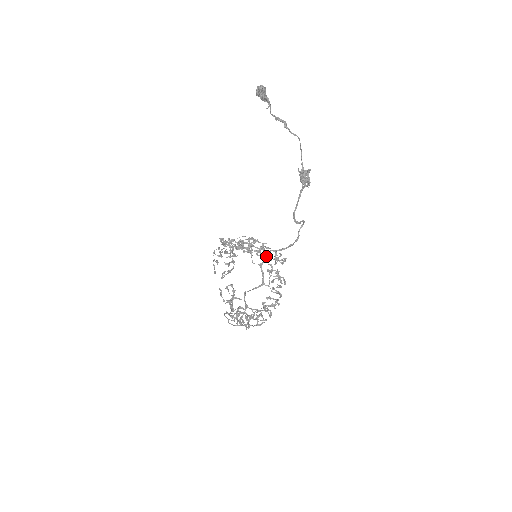
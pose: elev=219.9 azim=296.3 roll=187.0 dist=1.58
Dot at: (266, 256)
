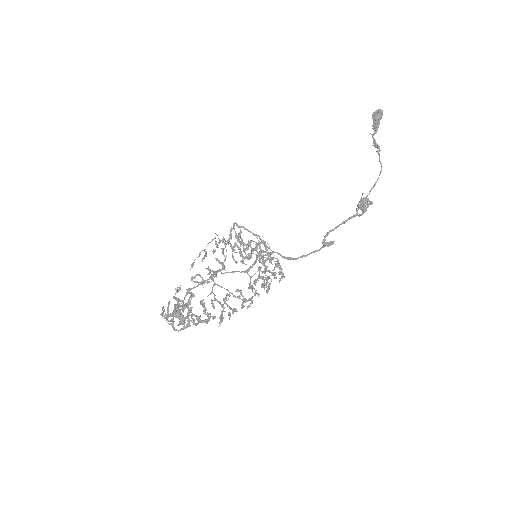
Dot at: (270, 253)
